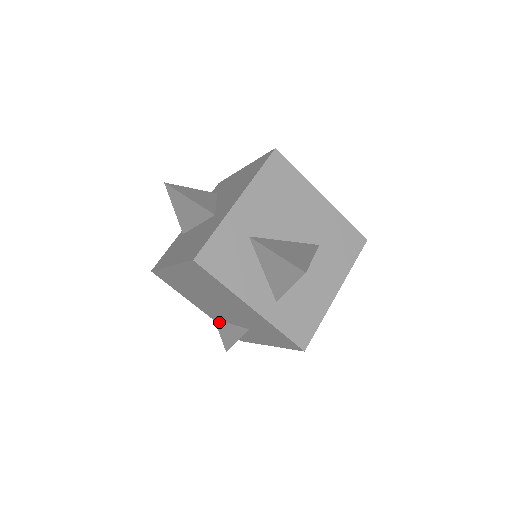
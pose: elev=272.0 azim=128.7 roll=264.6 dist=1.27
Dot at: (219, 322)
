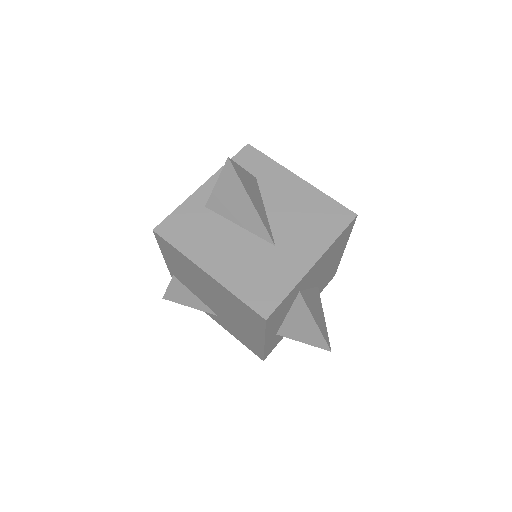
Dot at: (179, 282)
